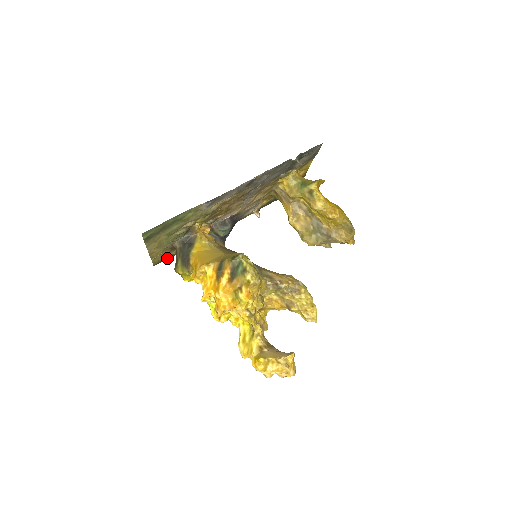
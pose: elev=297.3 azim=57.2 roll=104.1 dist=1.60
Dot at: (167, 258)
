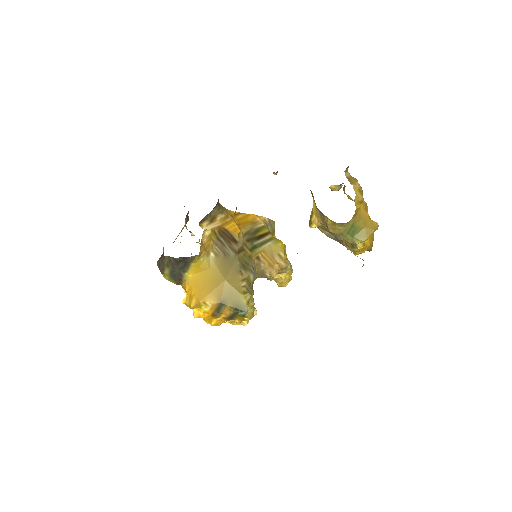
Dot at: occluded
